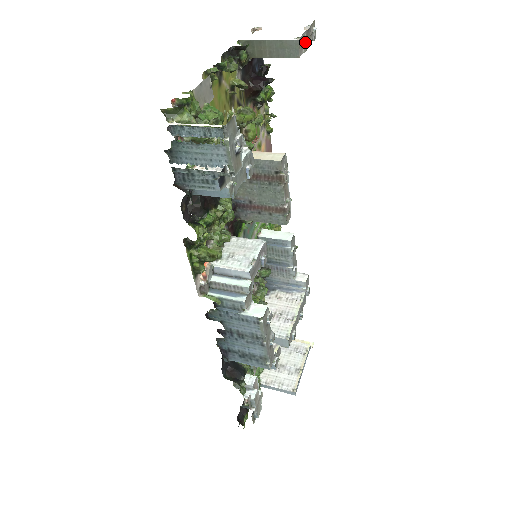
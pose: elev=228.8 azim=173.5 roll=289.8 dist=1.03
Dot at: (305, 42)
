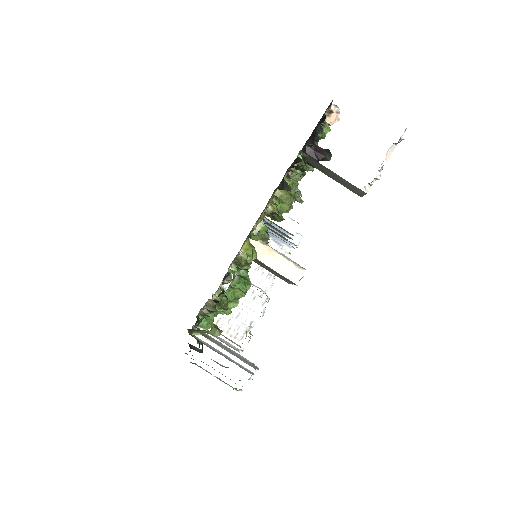
Dot at: (377, 179)
